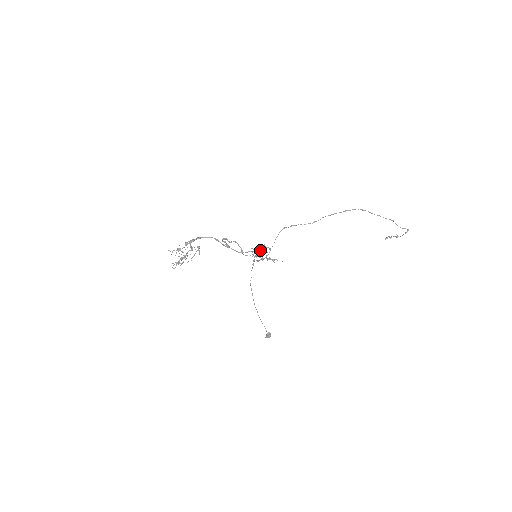
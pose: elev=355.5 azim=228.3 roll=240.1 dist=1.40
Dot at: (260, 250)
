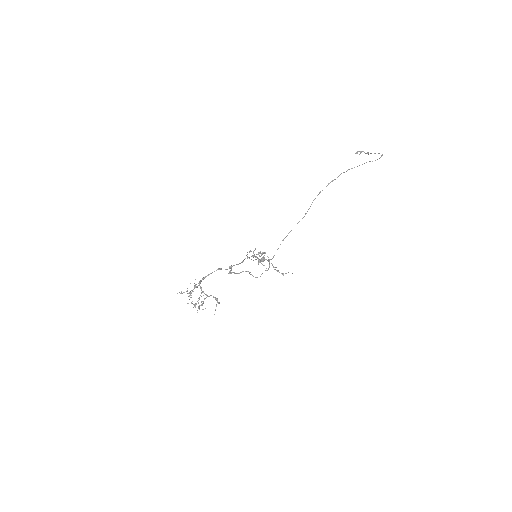
Dot at: (260, 253)
